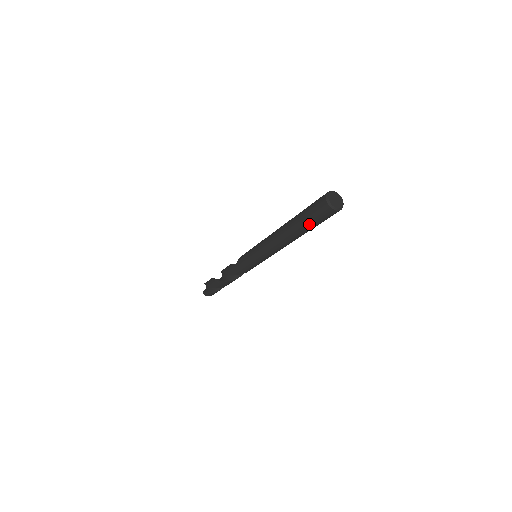
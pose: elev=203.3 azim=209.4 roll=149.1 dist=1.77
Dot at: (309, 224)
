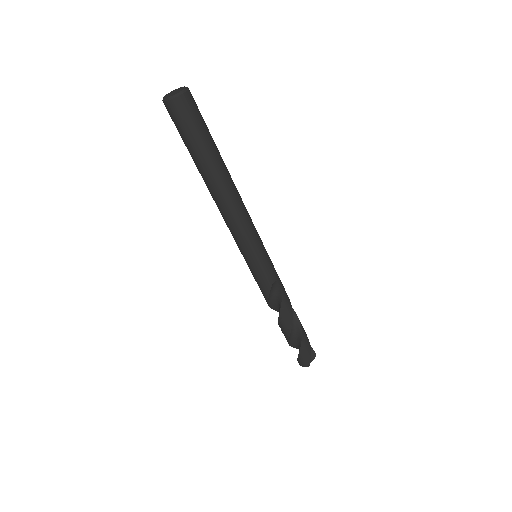
Dot at: (188, 147)
